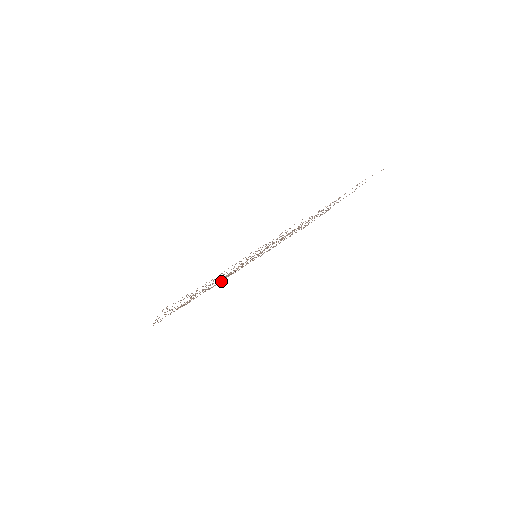
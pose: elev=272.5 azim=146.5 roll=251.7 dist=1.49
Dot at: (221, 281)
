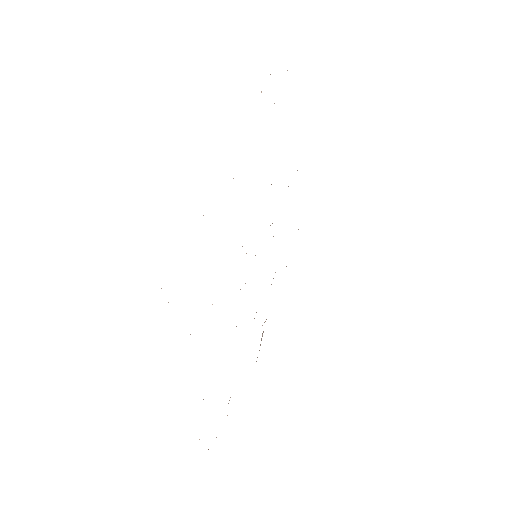
Dot at: (260, 344)
